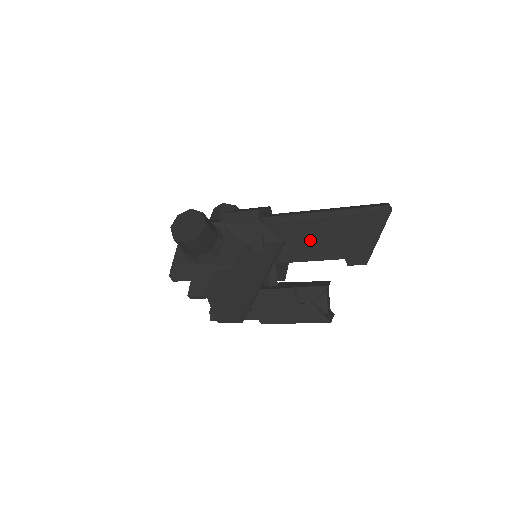
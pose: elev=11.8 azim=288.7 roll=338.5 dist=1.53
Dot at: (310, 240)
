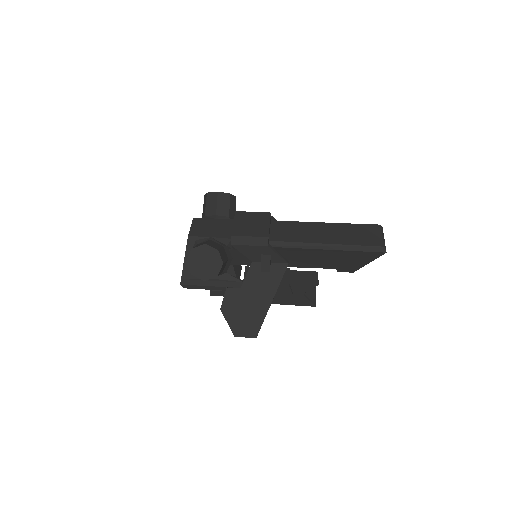
Dot at: (310, 258)
